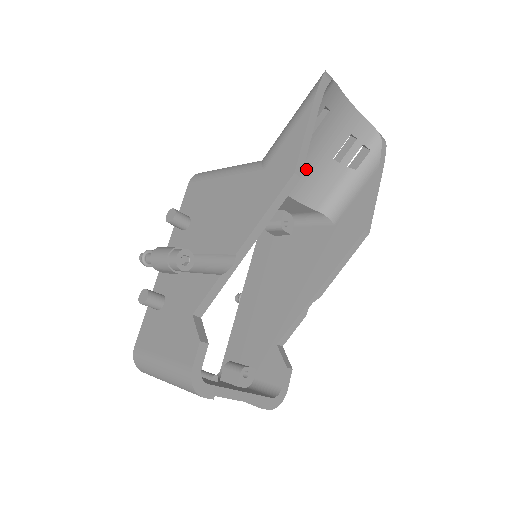
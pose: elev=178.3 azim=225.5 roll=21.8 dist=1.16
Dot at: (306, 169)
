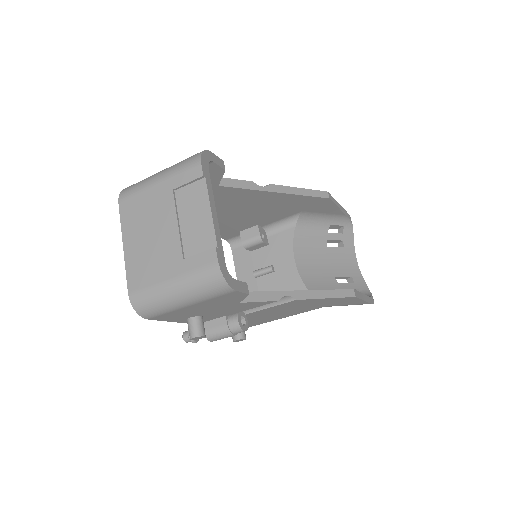
Dot at: (315, 263)
